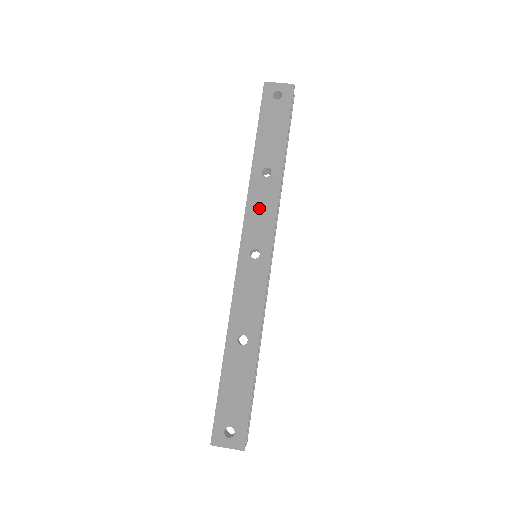
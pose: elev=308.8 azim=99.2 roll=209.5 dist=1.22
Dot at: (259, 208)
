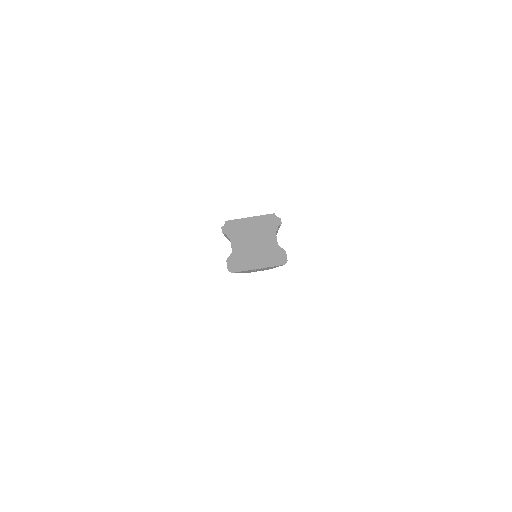
Dot at: occluded
